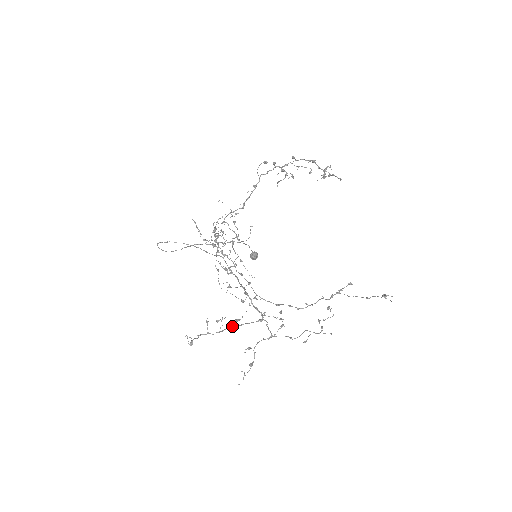
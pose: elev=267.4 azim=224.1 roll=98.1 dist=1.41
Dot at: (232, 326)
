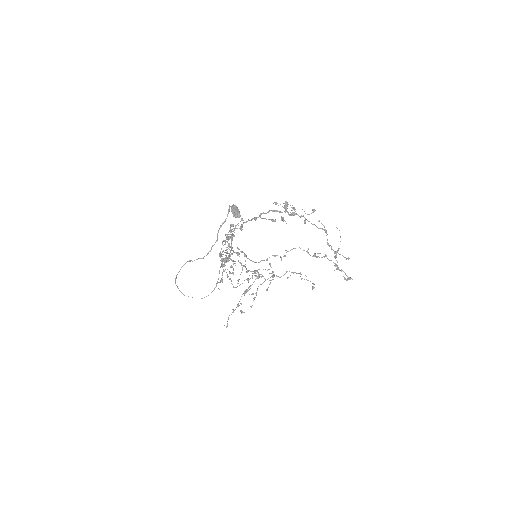
Dot at: occluded
